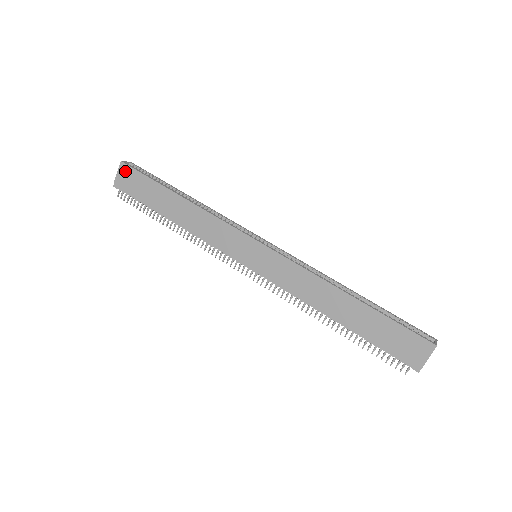
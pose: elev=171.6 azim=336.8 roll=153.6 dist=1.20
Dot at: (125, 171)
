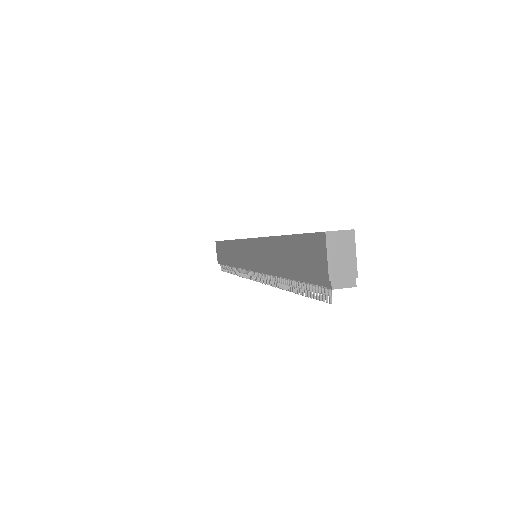
Dot at: (217, 247)
